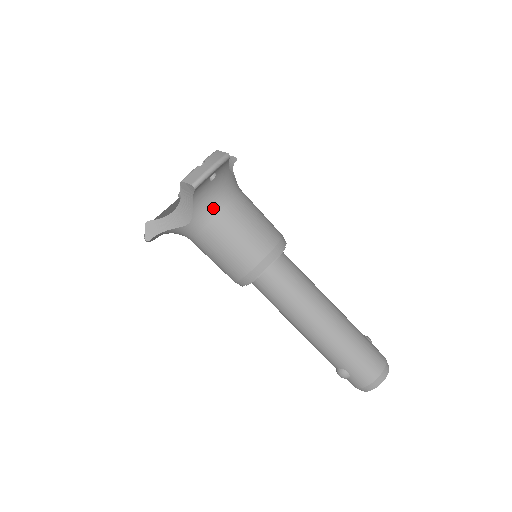
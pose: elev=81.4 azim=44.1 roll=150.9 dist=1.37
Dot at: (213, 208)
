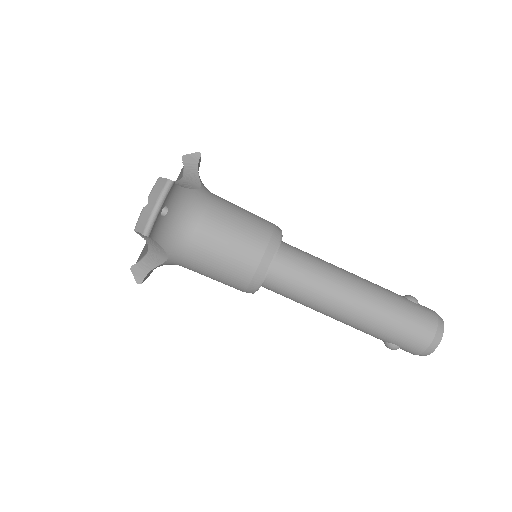
Dot at: (183, 237)
